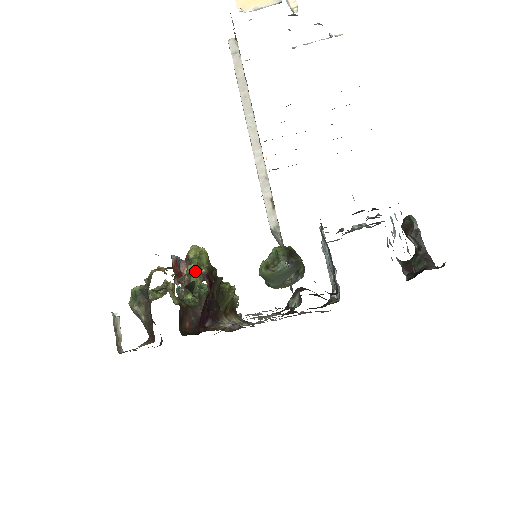
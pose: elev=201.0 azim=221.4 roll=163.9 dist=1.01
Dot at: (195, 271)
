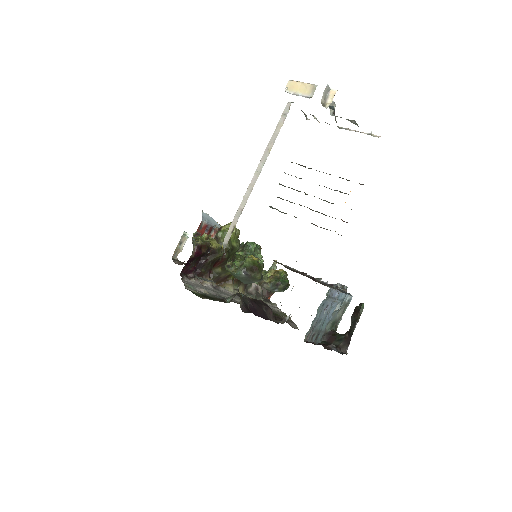
Dot at: (198, 239)
